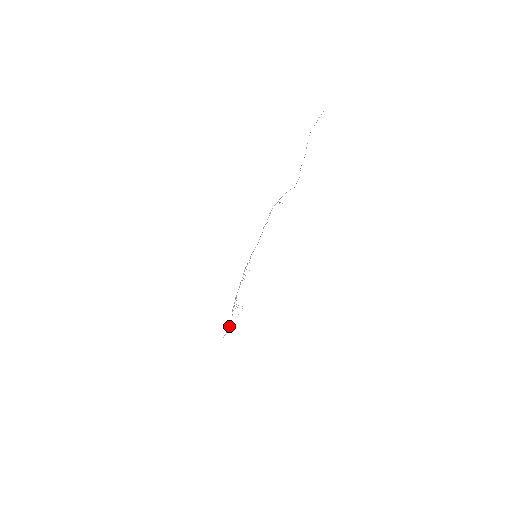
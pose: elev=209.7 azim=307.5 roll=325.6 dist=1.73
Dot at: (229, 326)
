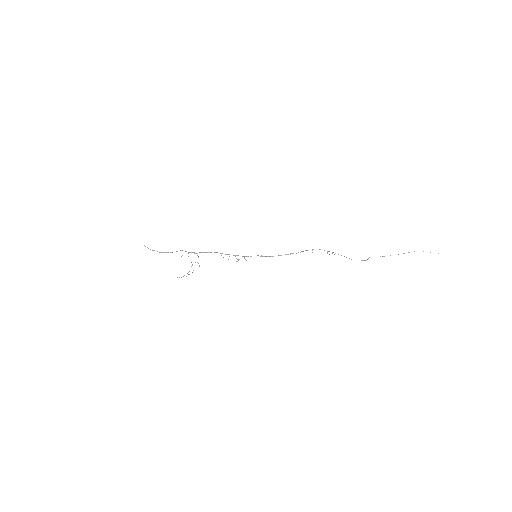
Dot at: (161, 252)
